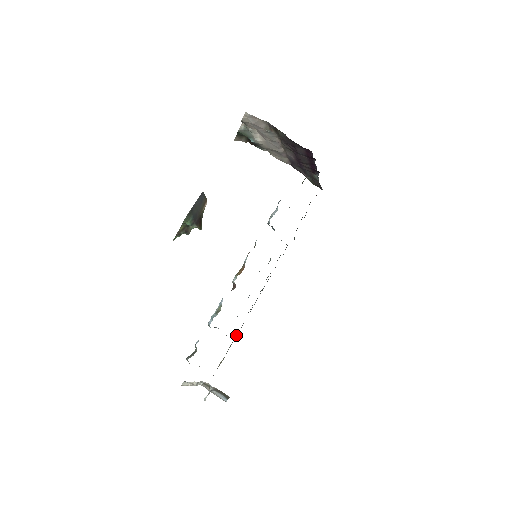
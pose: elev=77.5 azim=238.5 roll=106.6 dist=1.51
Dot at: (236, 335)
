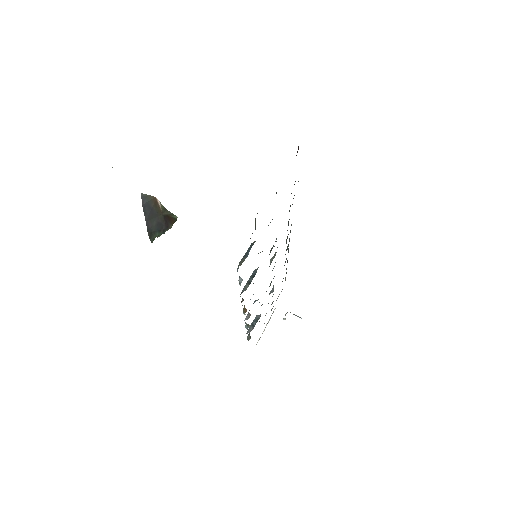
Dot at: occluded
